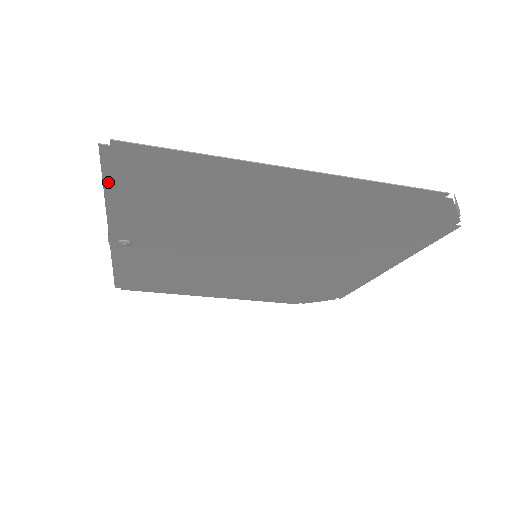
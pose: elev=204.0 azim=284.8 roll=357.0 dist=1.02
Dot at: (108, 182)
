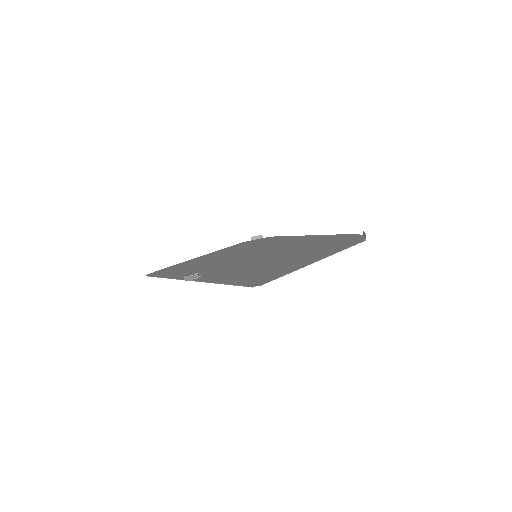
Dot at: (234, 284)
